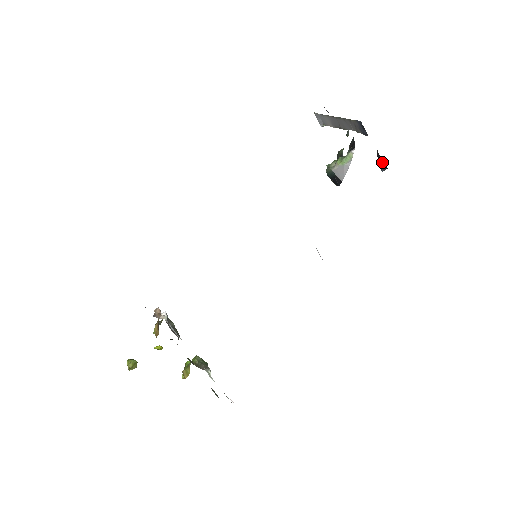
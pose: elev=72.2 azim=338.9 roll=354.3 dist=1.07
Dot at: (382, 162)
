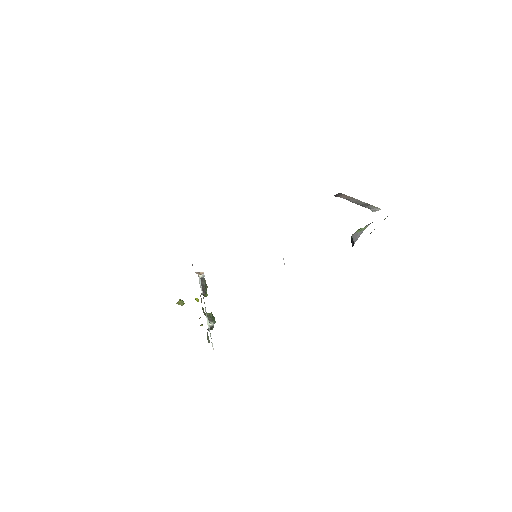
Dot at: occluded
